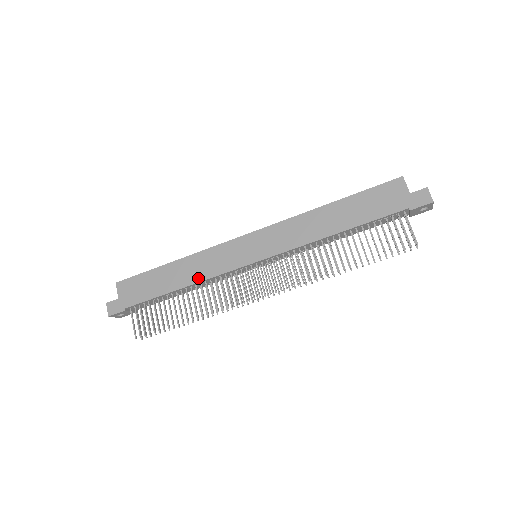
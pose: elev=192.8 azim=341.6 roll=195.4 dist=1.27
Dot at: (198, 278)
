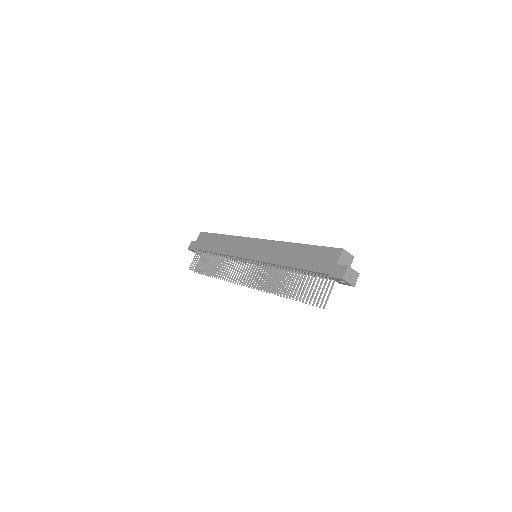
Dot at: (225, 252)
